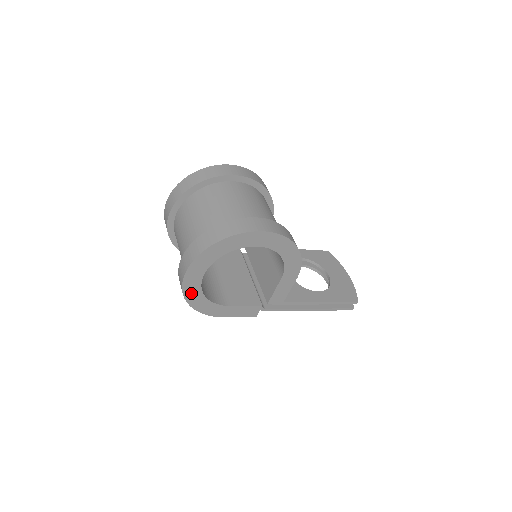
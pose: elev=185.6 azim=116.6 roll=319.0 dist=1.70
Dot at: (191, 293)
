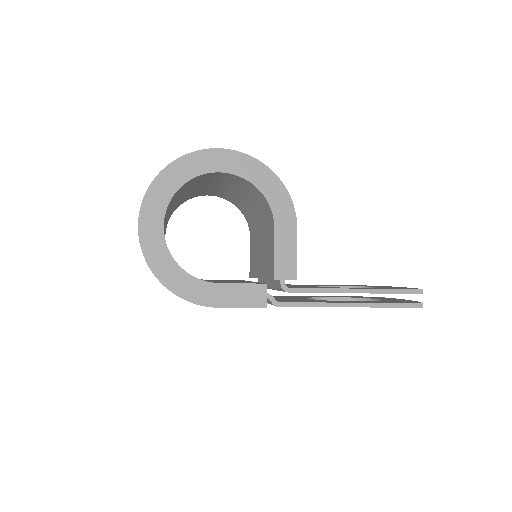
Dot at: (155, 256)
